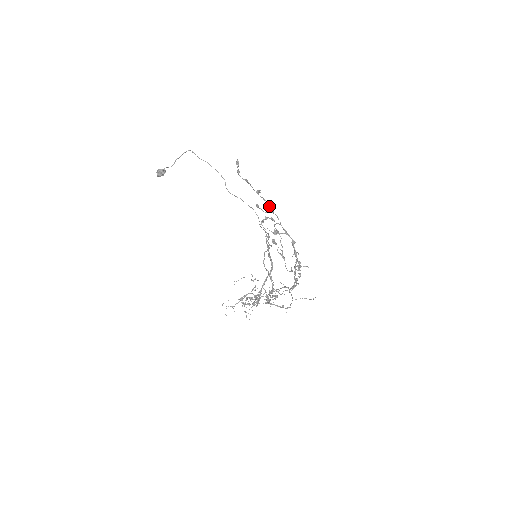
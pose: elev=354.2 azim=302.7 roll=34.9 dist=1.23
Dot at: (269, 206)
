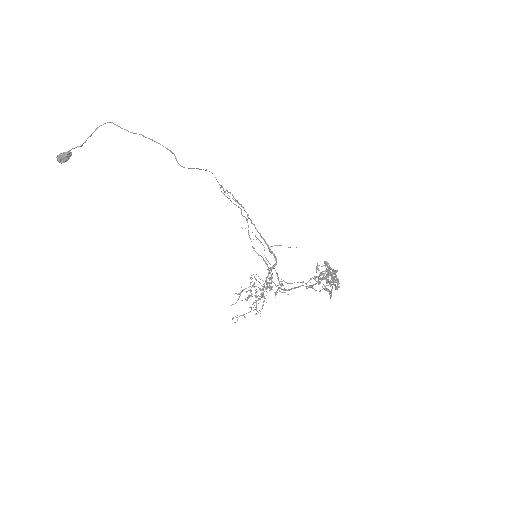
Dot at: occluded
